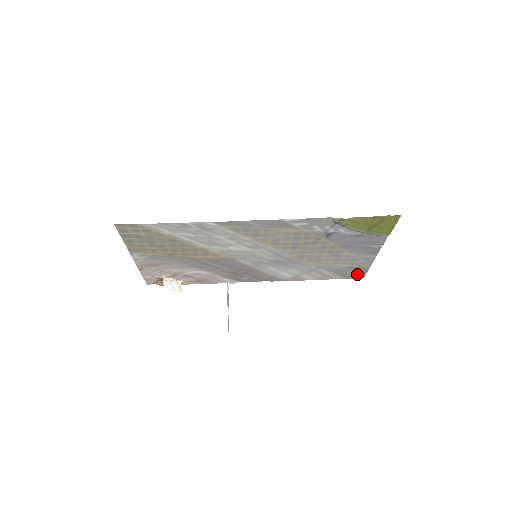
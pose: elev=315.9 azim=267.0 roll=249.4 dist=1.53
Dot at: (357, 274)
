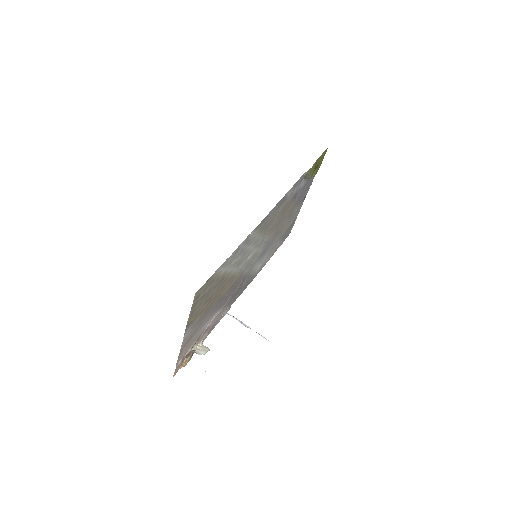
Dot at: (289, 232)
